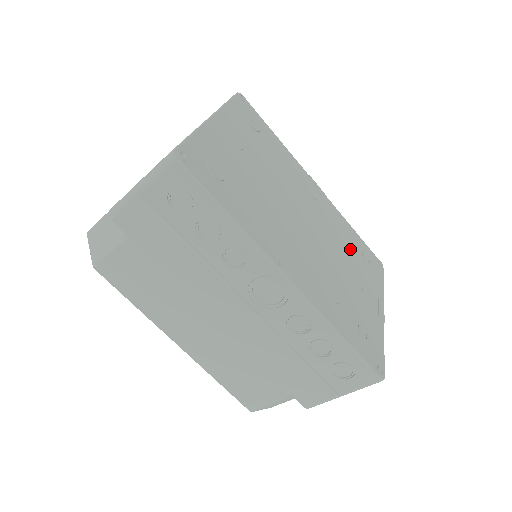
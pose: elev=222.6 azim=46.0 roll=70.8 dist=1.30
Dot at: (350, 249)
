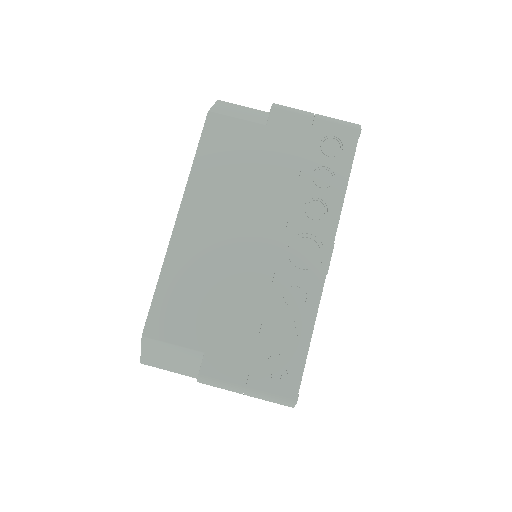
Dot at: occluded
